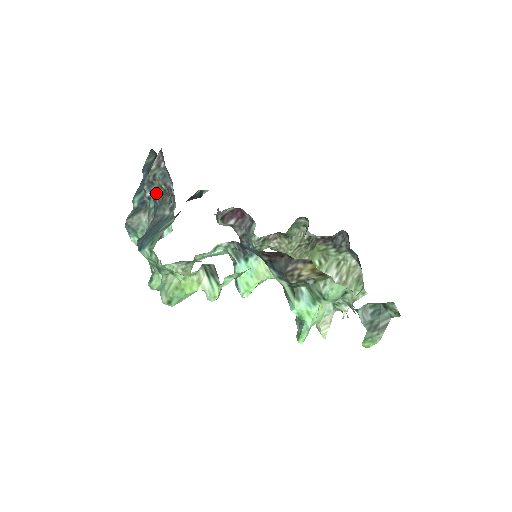
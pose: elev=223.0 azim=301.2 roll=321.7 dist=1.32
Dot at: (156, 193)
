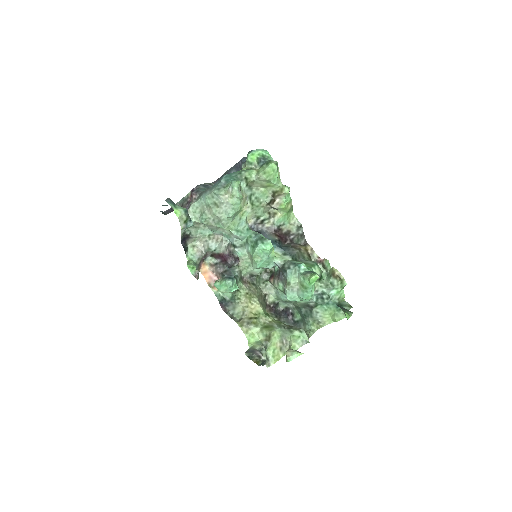
Dot at: occluded
